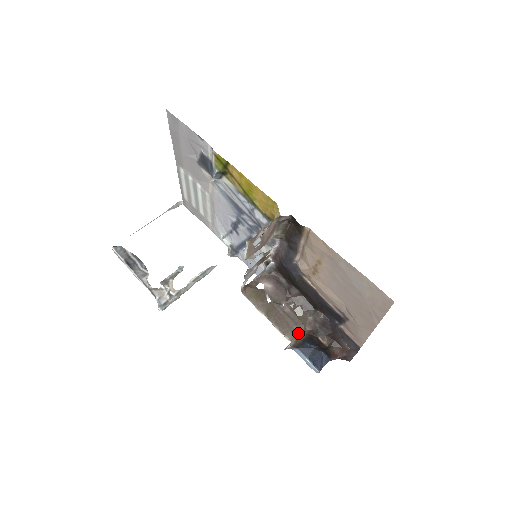
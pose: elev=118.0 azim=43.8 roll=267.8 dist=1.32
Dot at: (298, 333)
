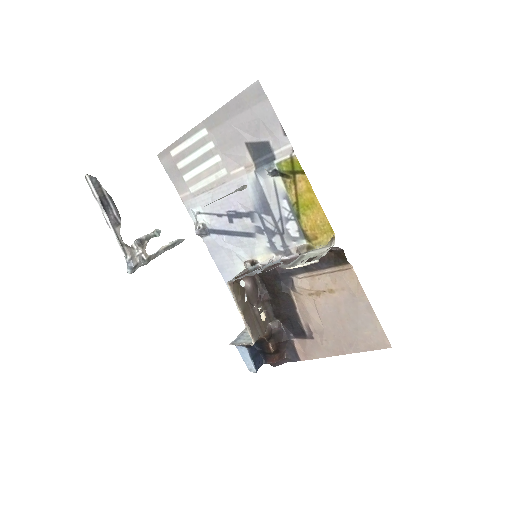
Dot at: (259, 336)
